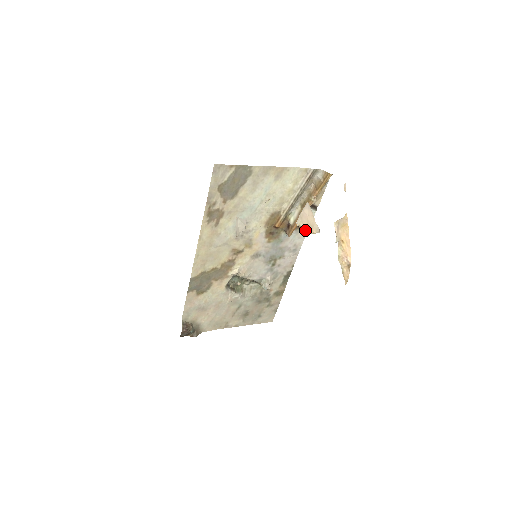
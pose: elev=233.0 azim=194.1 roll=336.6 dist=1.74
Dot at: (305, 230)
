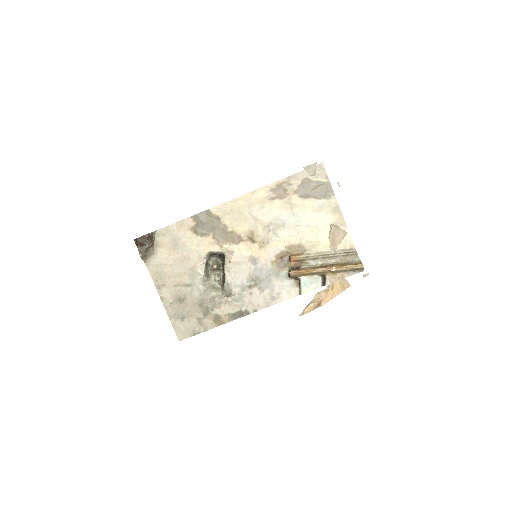
Dot at: (331, 234)
